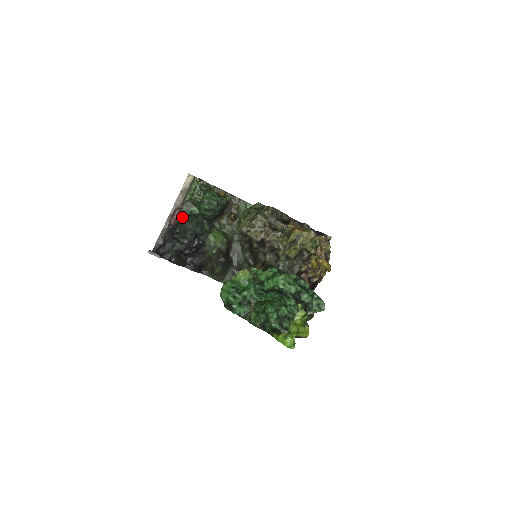
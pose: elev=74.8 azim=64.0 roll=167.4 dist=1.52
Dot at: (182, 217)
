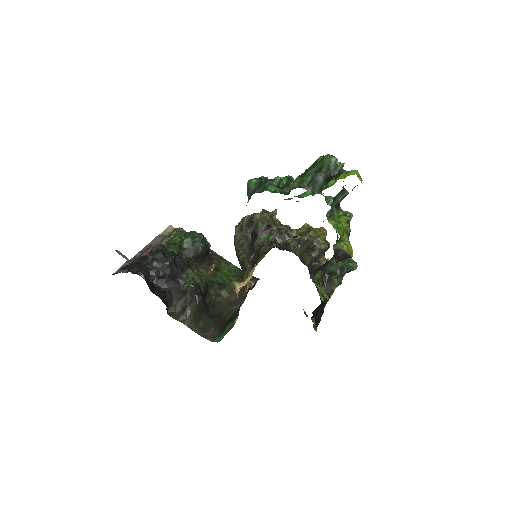
Dot at: occluded
